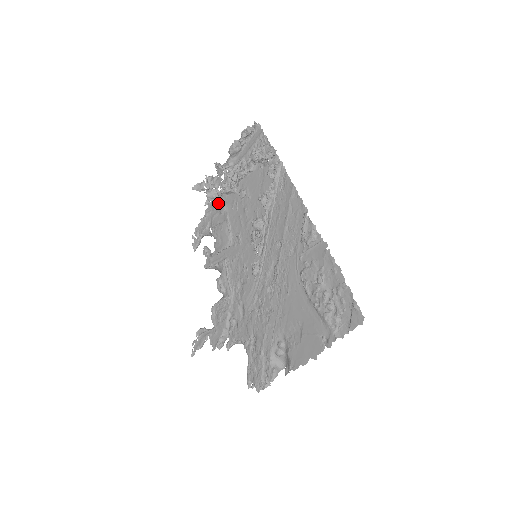
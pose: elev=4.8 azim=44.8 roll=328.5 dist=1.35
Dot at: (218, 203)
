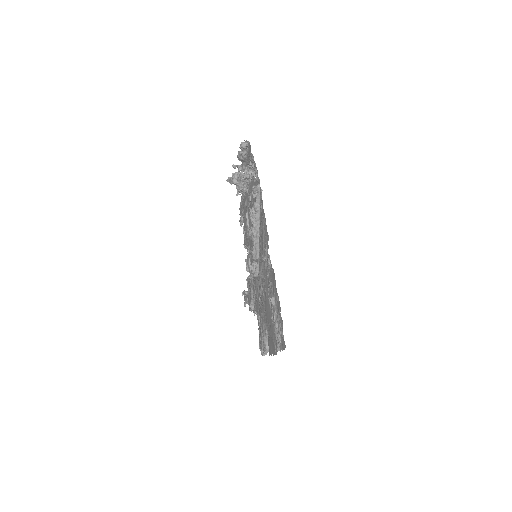
Dot at: (244, 196)
